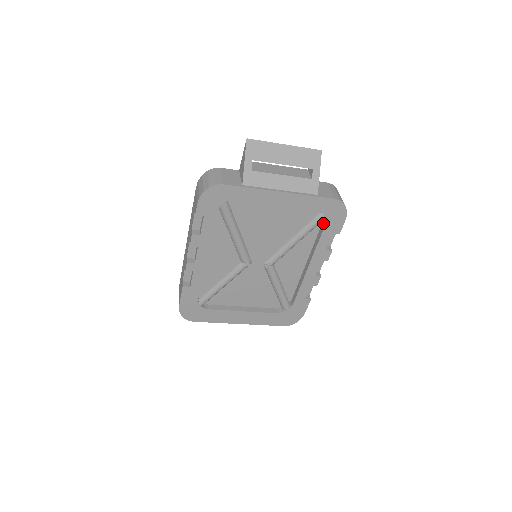
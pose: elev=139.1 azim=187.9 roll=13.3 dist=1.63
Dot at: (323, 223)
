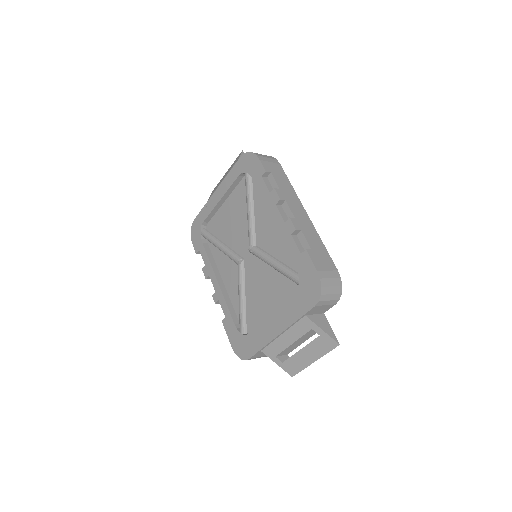
Dot at: occluded
